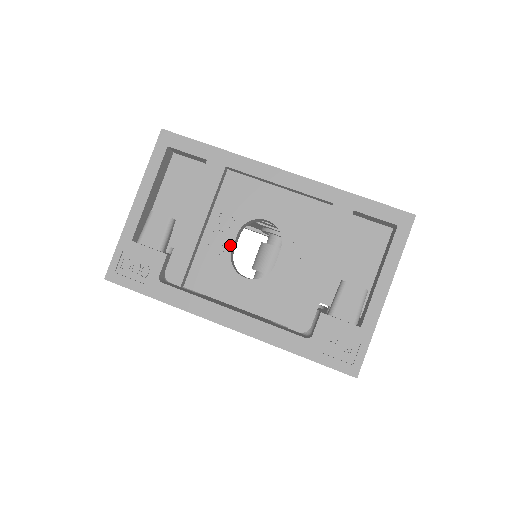
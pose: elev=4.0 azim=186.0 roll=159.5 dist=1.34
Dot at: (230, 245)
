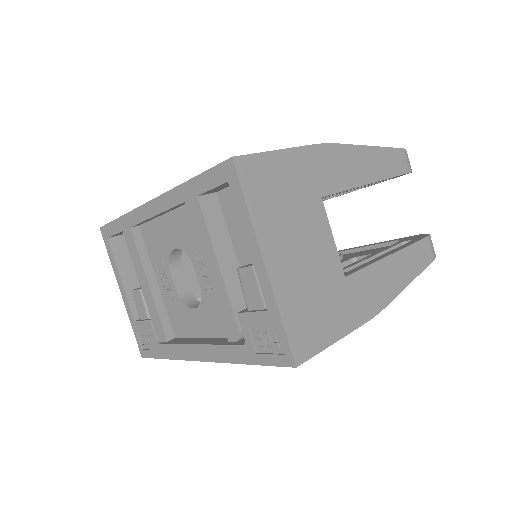
Dot at: (173, 287)
